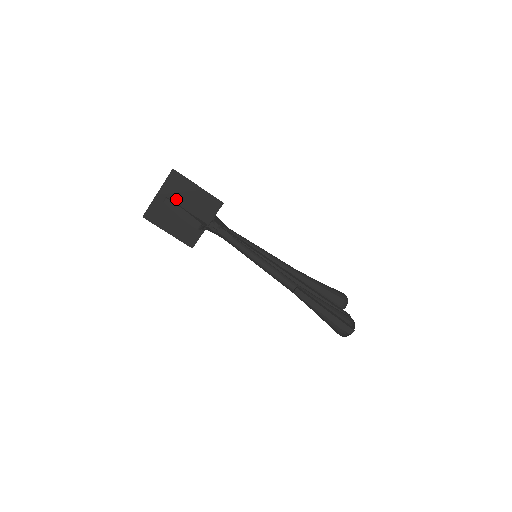
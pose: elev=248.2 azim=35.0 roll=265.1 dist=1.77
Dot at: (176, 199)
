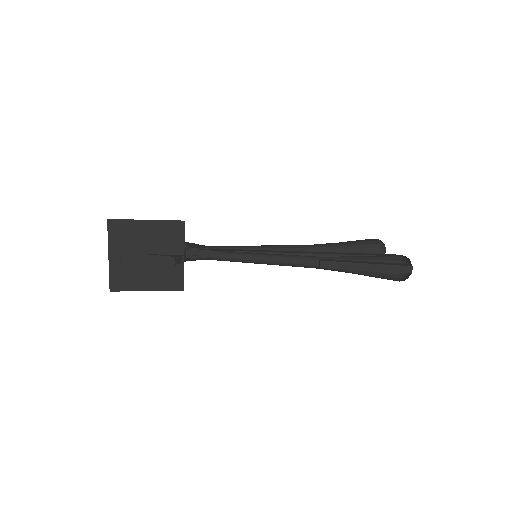
Dot at: (132, 249)
